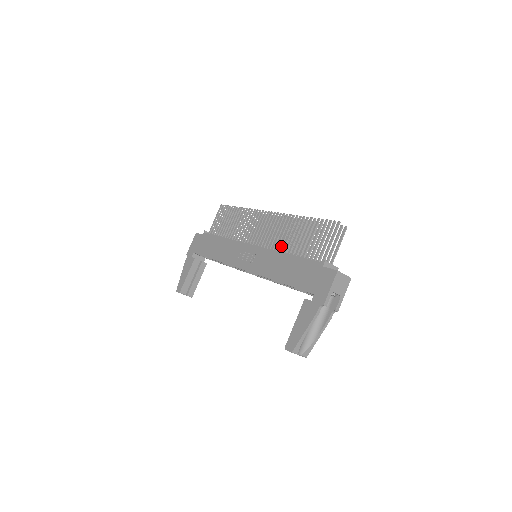
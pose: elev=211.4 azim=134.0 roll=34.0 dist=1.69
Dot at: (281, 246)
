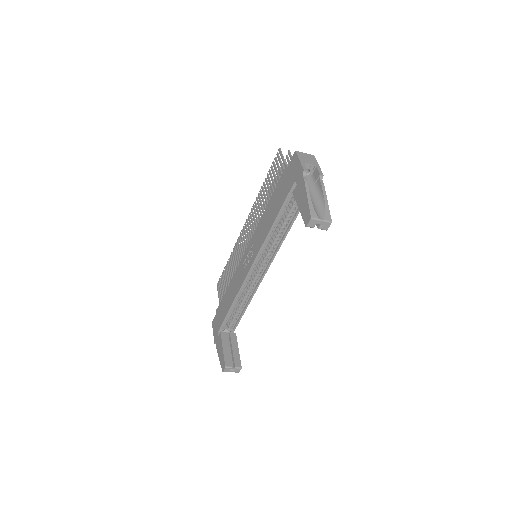
Dot at: occluded
